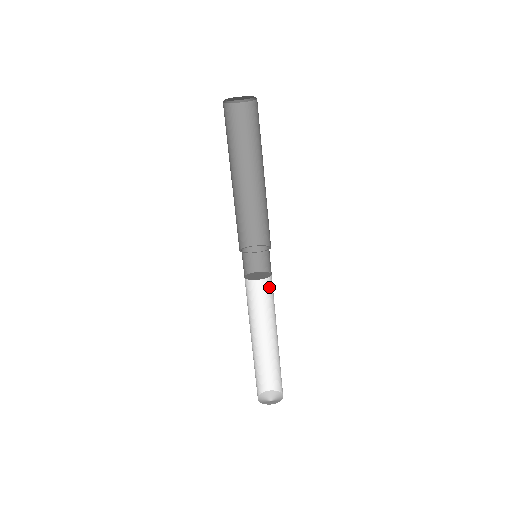
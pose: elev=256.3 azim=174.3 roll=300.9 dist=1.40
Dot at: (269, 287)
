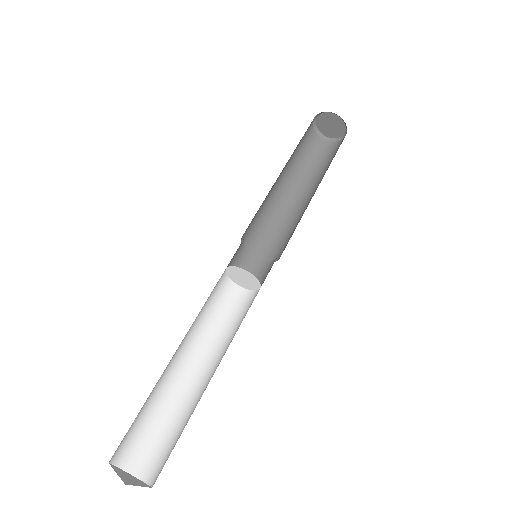
Dot at: (233, 306)
